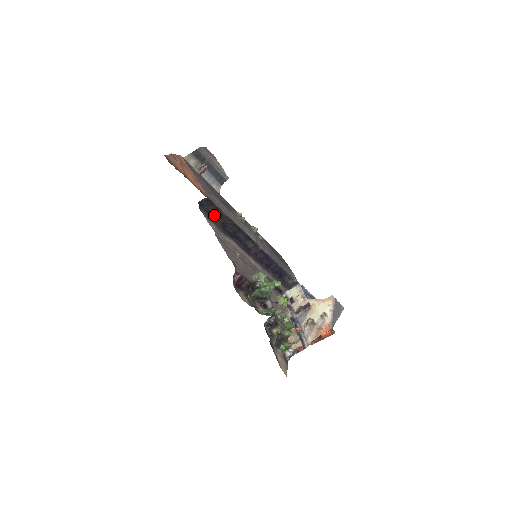
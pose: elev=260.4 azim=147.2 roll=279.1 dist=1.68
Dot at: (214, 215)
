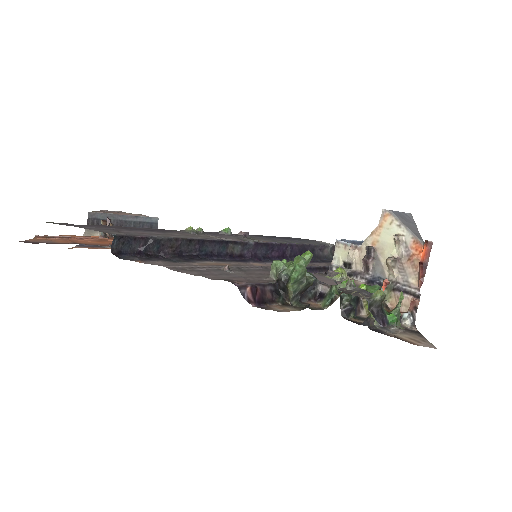
Dot at: (150, 252)
